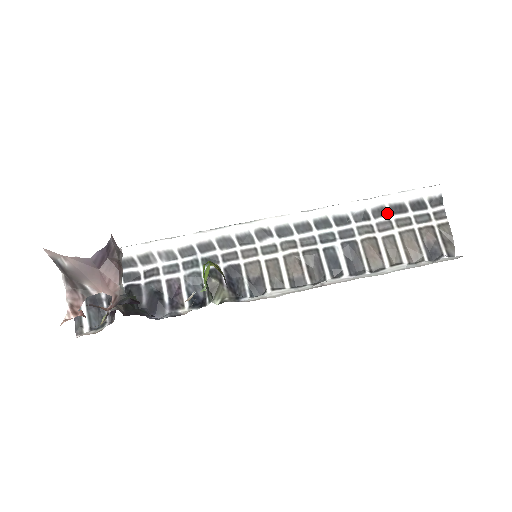
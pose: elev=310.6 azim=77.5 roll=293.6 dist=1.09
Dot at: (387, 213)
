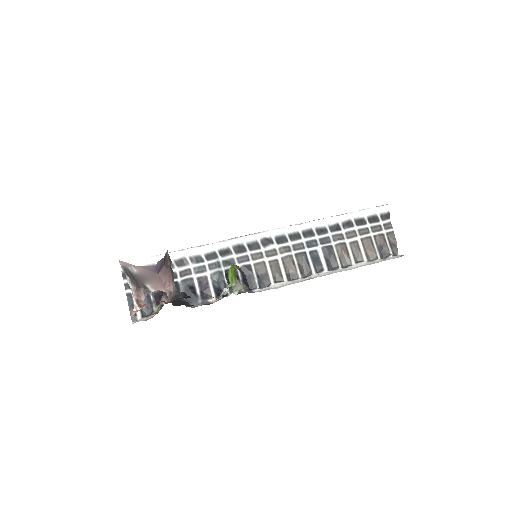
Dot at: (352, 225)
